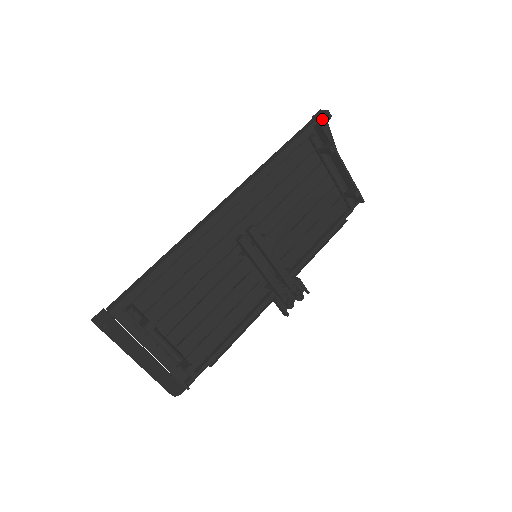
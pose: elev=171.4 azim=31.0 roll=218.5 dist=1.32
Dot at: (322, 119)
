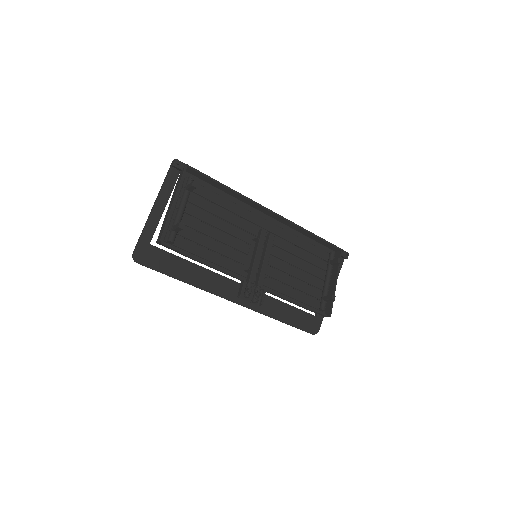
Dot at: (343, 252)
